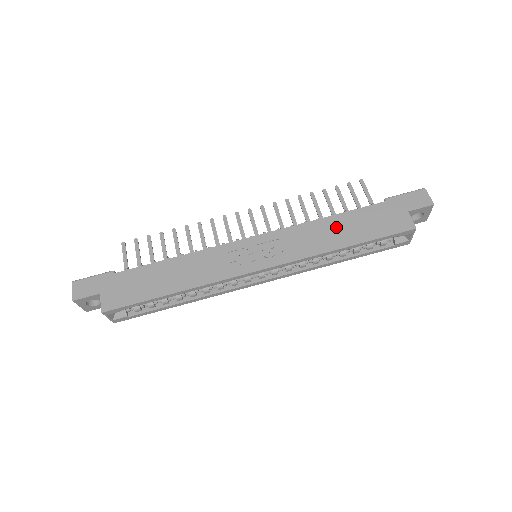
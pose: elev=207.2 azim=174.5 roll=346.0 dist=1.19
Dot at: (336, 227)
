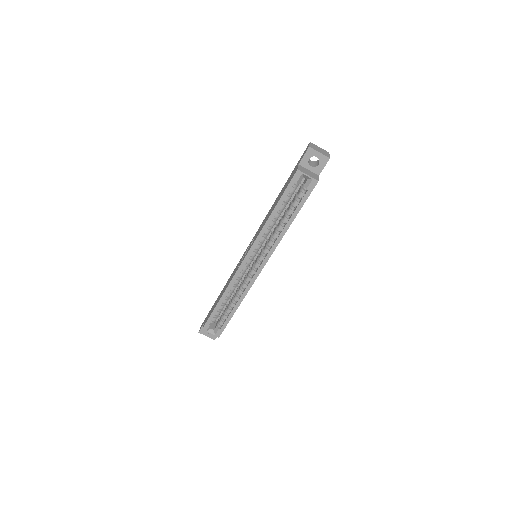
Dot at: occluded
